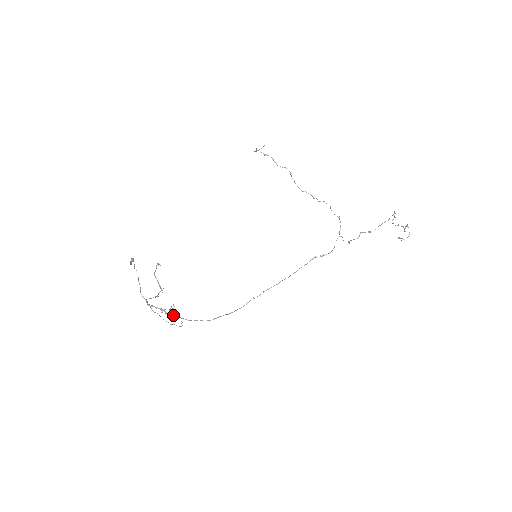
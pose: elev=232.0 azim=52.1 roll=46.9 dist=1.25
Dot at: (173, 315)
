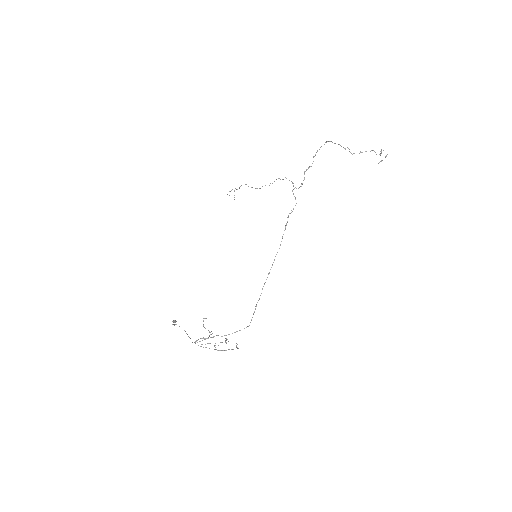
Dot at: (212, 337)
